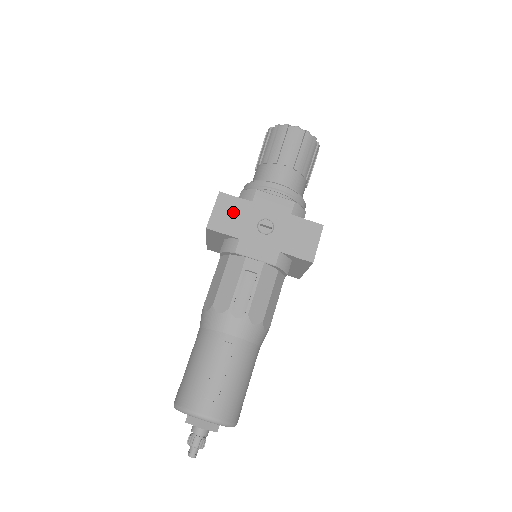
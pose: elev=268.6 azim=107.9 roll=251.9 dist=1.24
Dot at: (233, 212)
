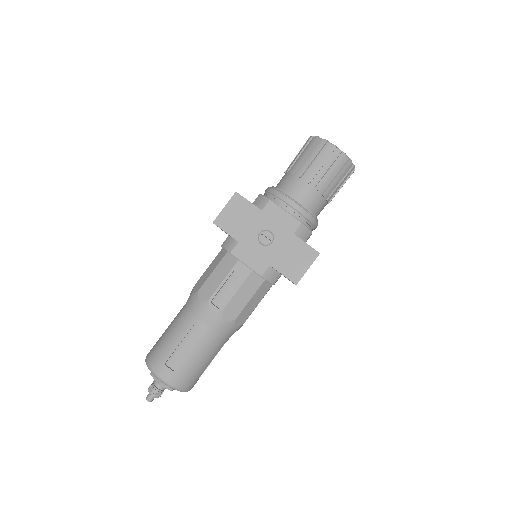
Dot at: (241, 215)
